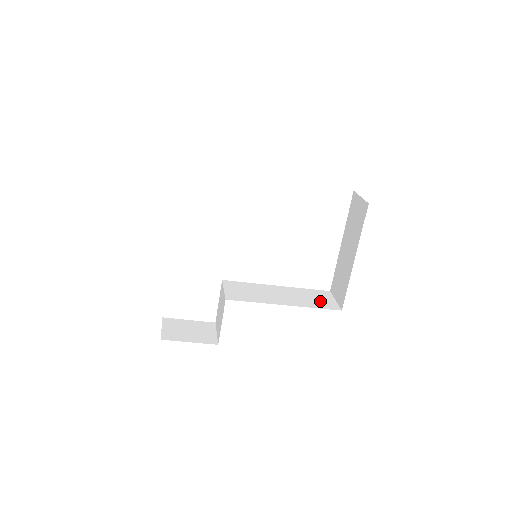
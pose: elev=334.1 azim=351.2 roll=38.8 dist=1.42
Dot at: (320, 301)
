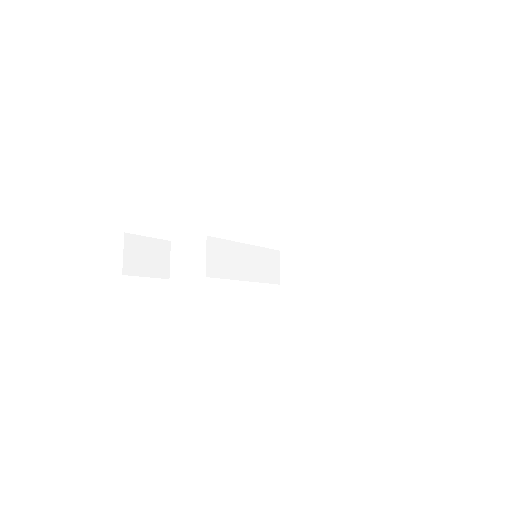
Dot at: (270, 270)
